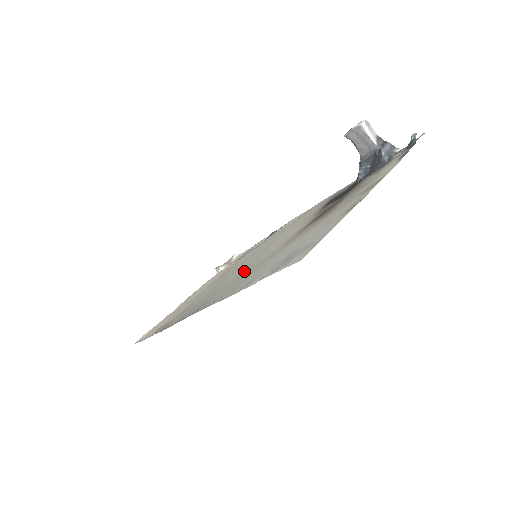
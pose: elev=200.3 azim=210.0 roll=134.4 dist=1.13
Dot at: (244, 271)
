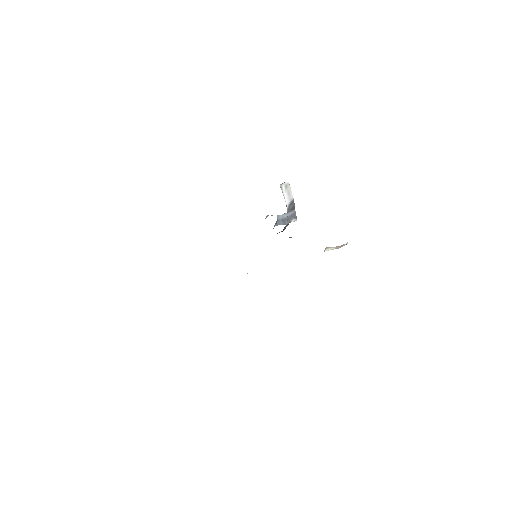
Dot at: occluded
